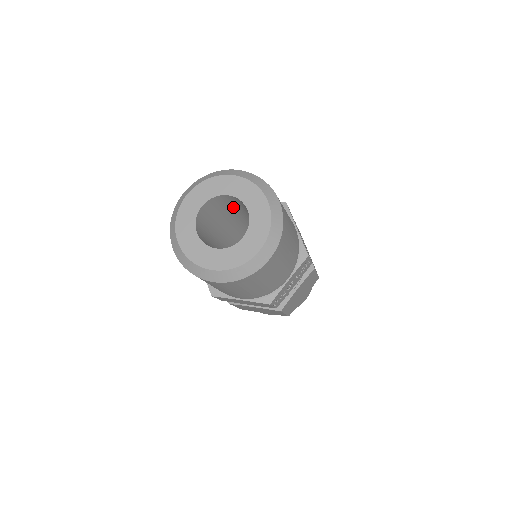
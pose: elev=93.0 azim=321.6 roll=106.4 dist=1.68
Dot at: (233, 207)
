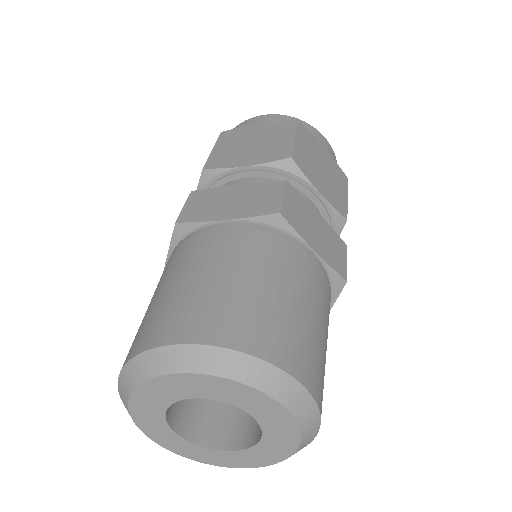
Dot at: occluded
